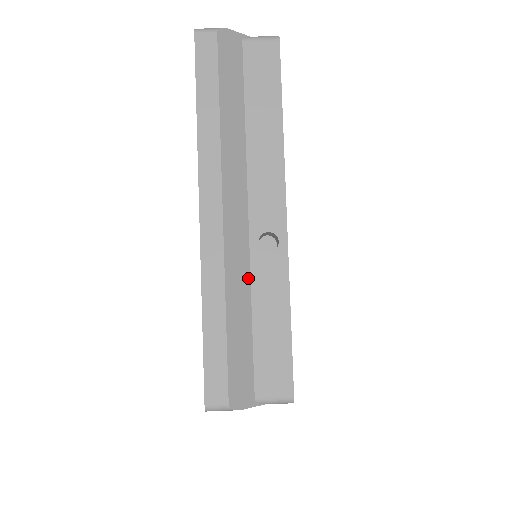
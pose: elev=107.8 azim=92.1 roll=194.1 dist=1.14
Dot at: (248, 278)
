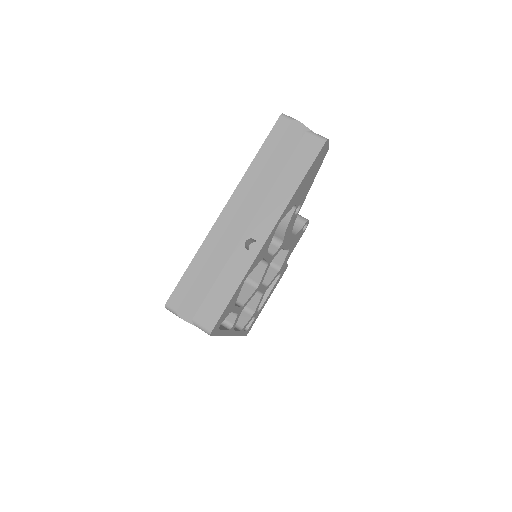
Dot at: (228, 256)
